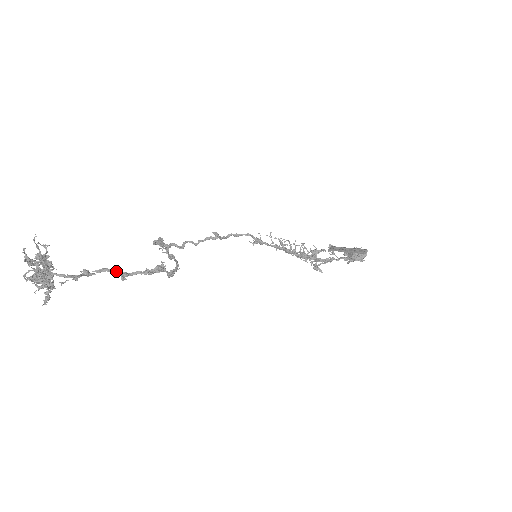
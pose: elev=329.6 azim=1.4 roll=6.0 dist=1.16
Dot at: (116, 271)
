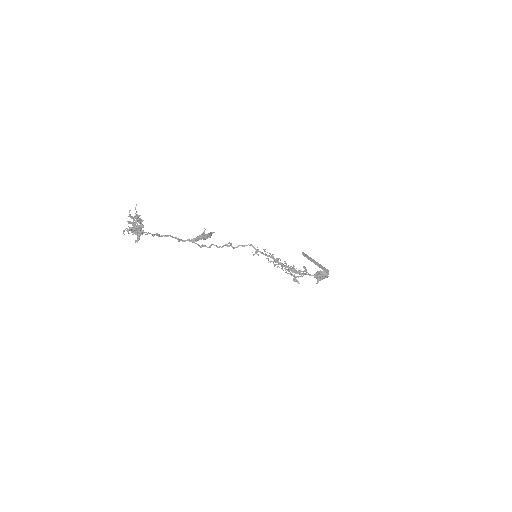
Dot at: (175, 237)
